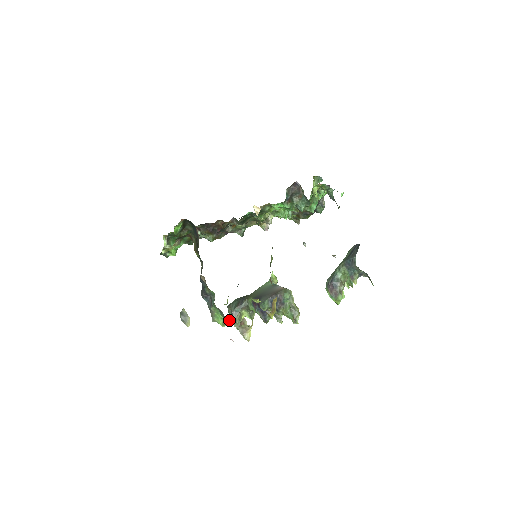
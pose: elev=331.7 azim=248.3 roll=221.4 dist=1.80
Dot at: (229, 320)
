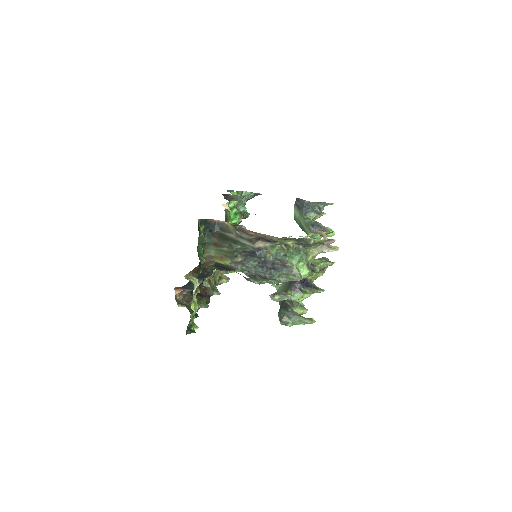
Dot at: (309, 256)
